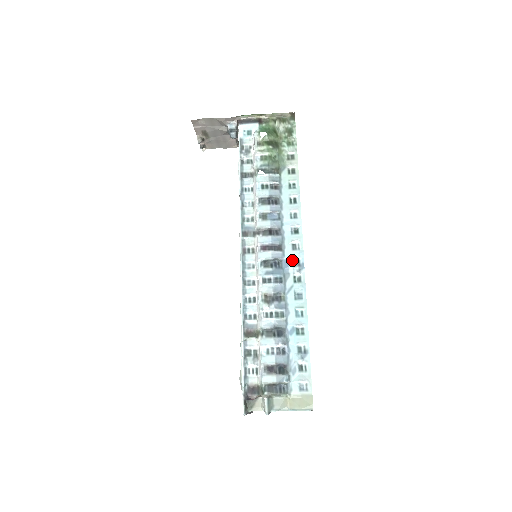
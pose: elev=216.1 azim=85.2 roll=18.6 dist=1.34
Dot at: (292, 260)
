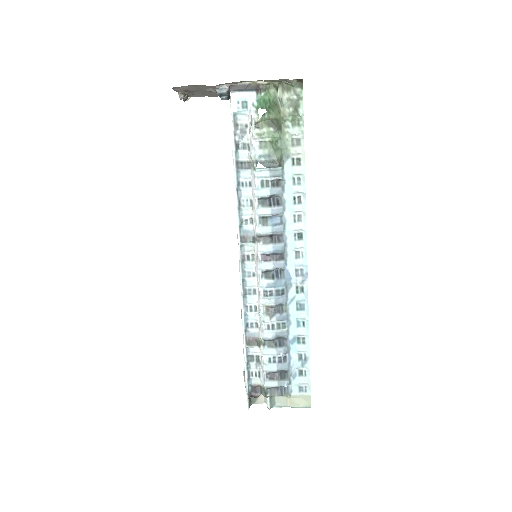
Dot at: (295, 269)
